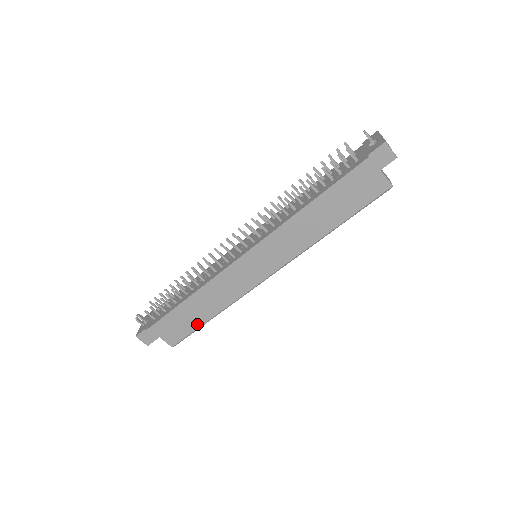
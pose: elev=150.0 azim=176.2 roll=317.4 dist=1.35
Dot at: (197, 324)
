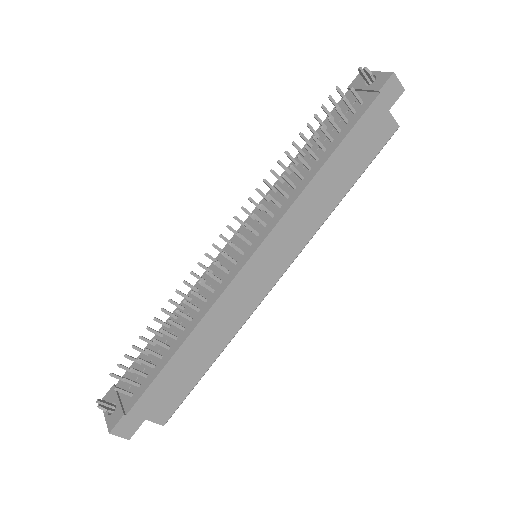
Dot at: (196, 377)
